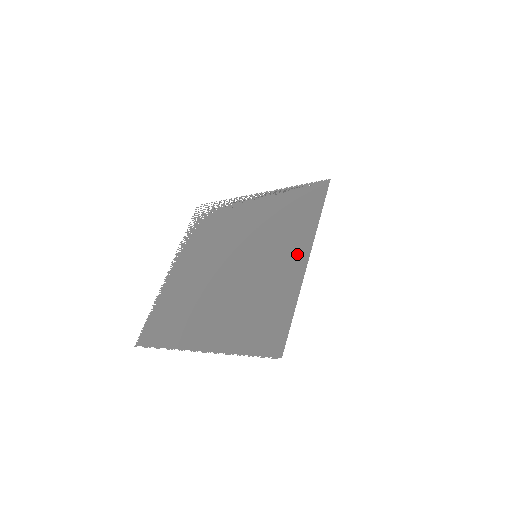
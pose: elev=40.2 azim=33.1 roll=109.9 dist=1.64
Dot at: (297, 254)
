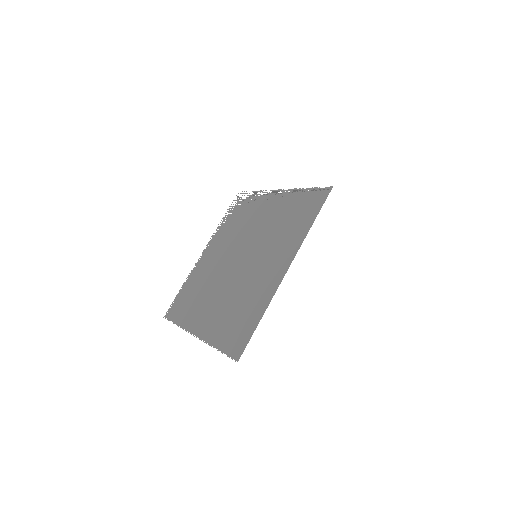
Dot at: (281, 263)
